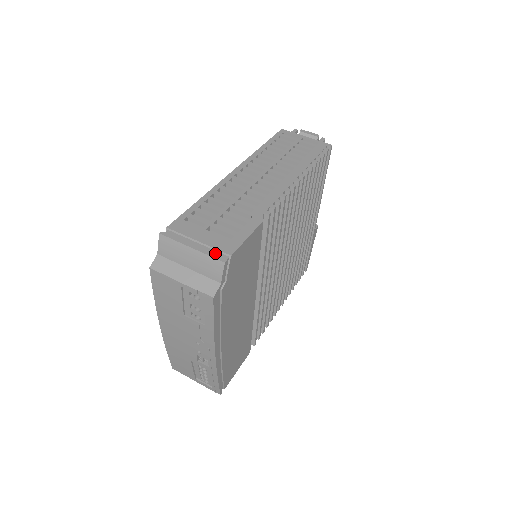
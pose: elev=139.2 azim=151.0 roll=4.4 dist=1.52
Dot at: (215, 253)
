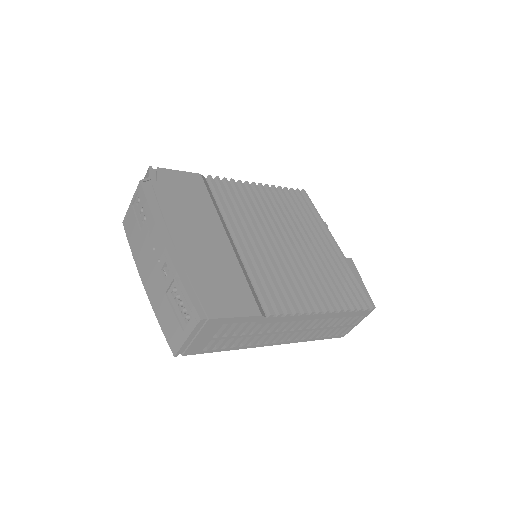
Dot at: occluded
